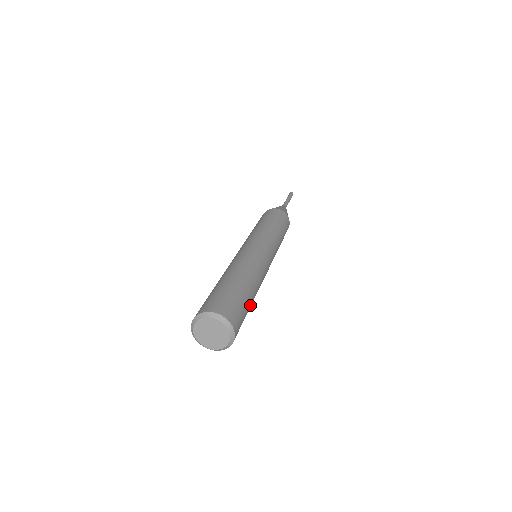
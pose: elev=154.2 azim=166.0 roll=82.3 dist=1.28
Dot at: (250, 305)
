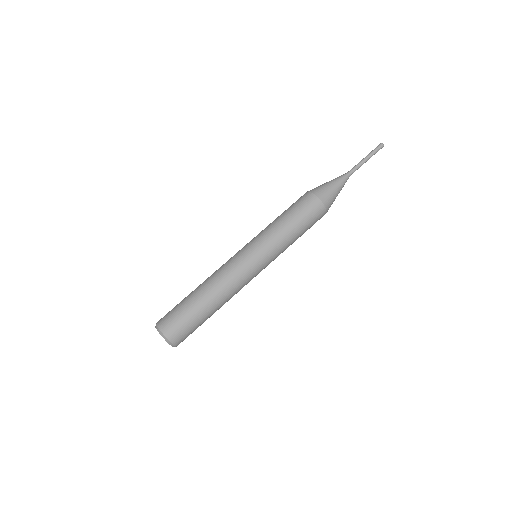
Dot at: occluded
